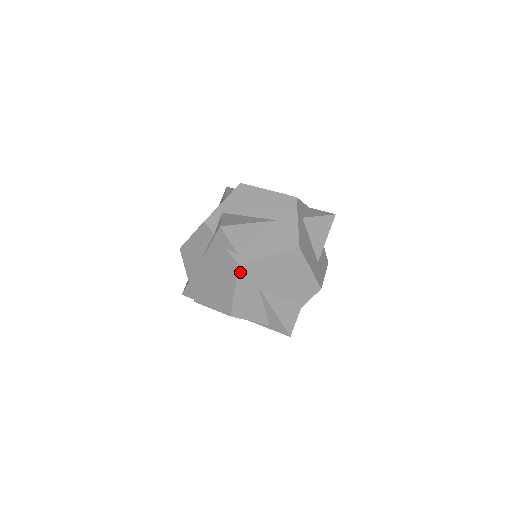
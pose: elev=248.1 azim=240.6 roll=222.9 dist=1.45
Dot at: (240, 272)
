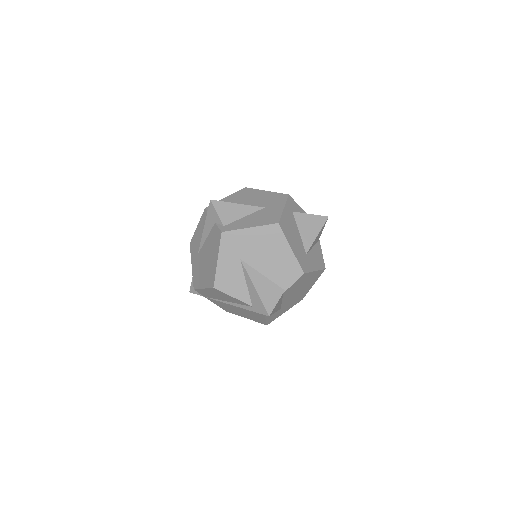
Dot at: (223, 240)
